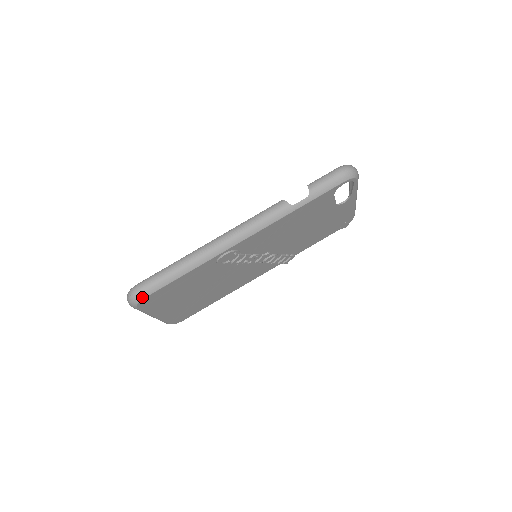
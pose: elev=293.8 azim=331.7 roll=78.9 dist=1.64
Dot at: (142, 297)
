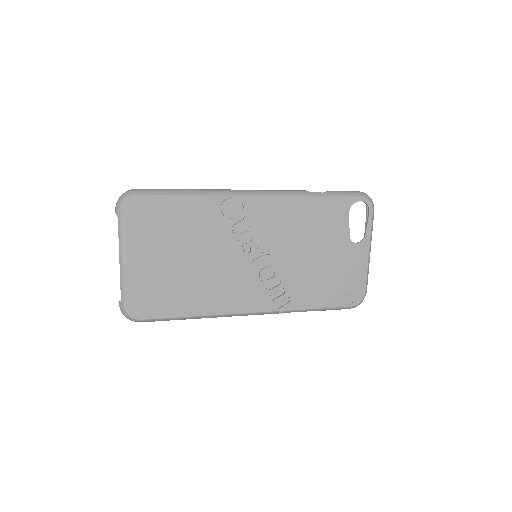
Dot at: (136, 194)
